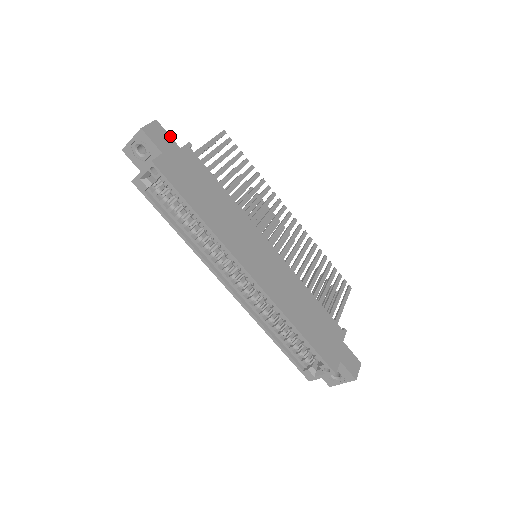
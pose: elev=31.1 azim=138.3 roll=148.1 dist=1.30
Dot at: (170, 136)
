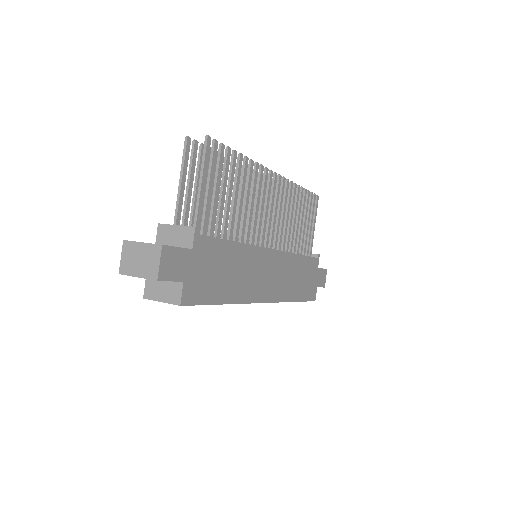
Dot at: (180, 248)
